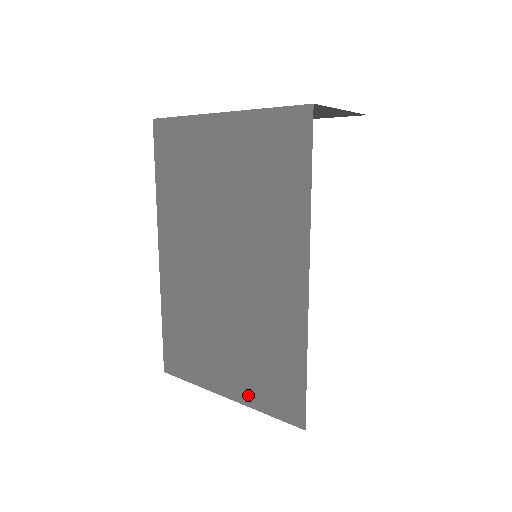
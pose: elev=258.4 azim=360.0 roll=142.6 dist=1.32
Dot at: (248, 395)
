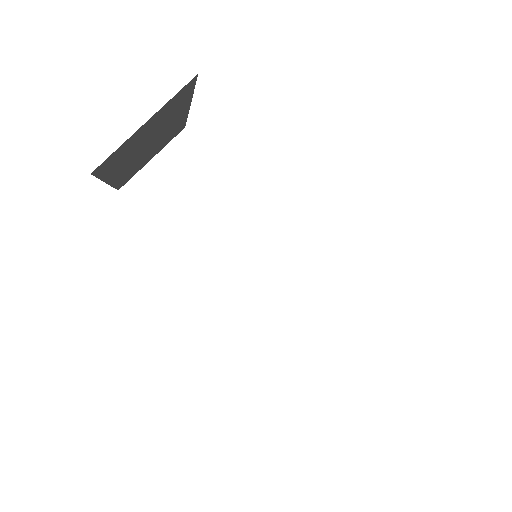
Dot at: occluded
